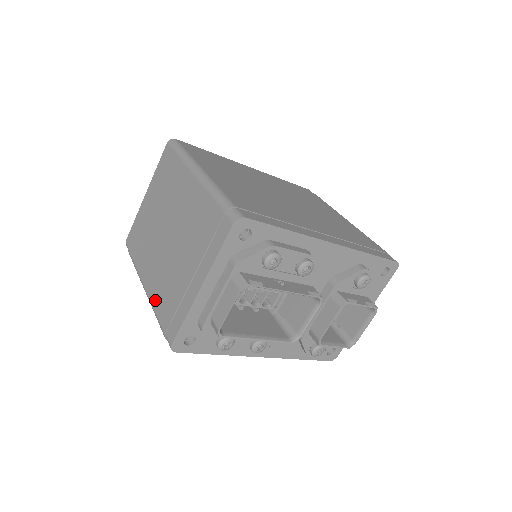
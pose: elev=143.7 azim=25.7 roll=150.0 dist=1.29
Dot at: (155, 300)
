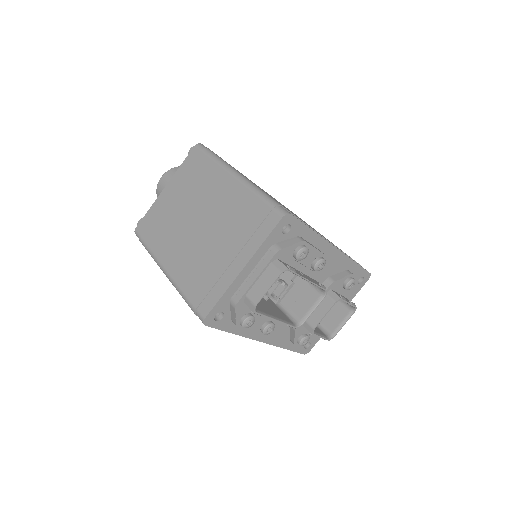
Dot at: (182, 280)
